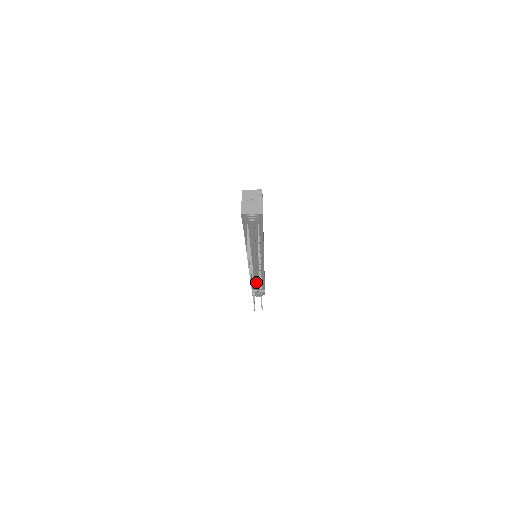
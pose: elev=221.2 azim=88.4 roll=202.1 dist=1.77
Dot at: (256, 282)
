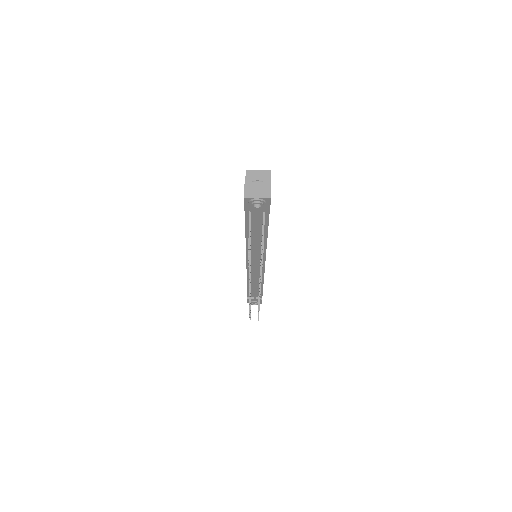
Dot at: (253, 288)
